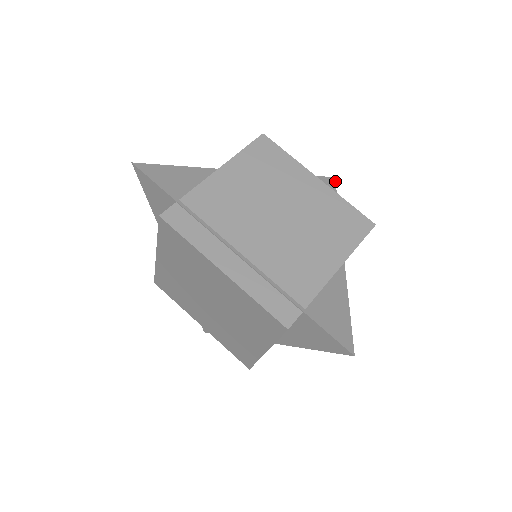
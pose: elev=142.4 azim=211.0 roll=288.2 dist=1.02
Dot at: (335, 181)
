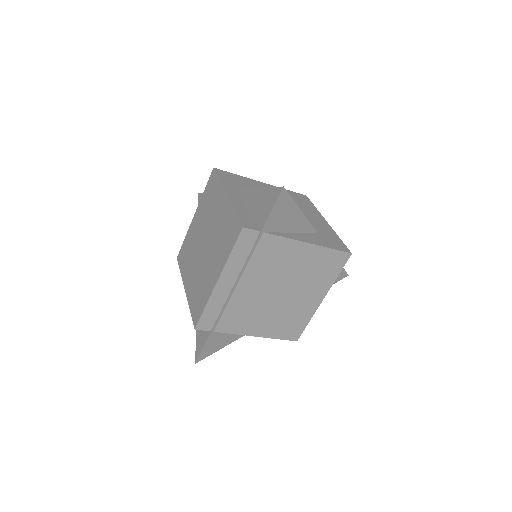
Dot at: occluded
